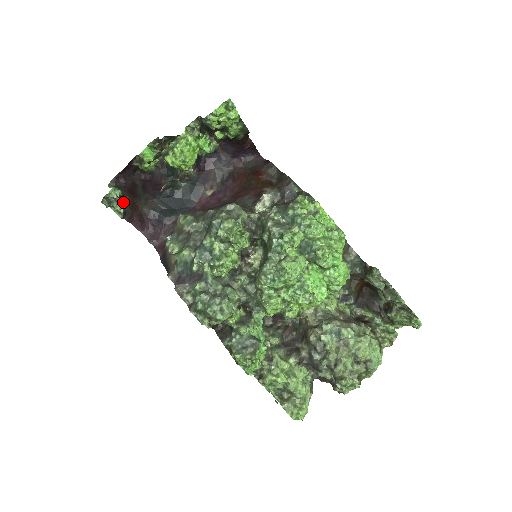
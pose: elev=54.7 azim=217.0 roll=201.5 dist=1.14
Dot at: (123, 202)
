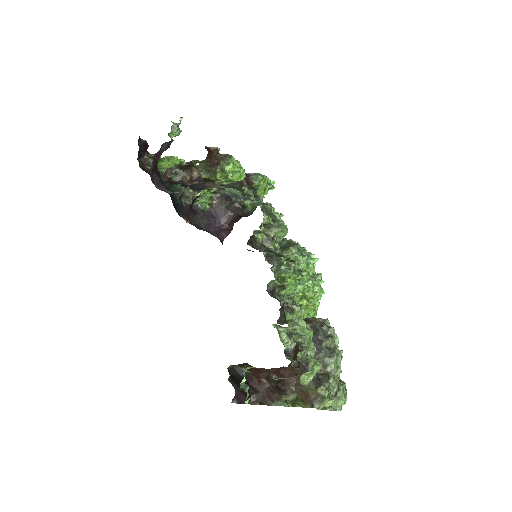
Dot at: occluded
